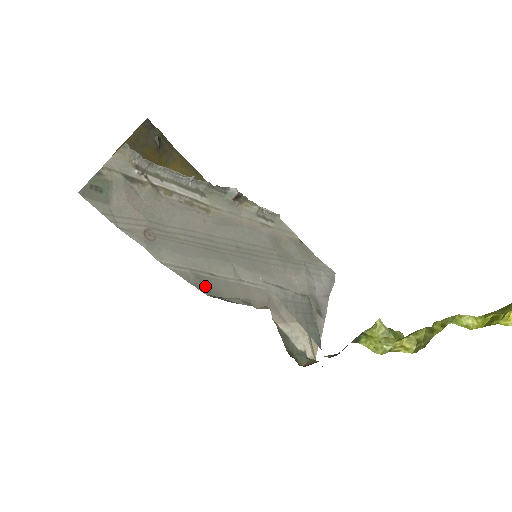
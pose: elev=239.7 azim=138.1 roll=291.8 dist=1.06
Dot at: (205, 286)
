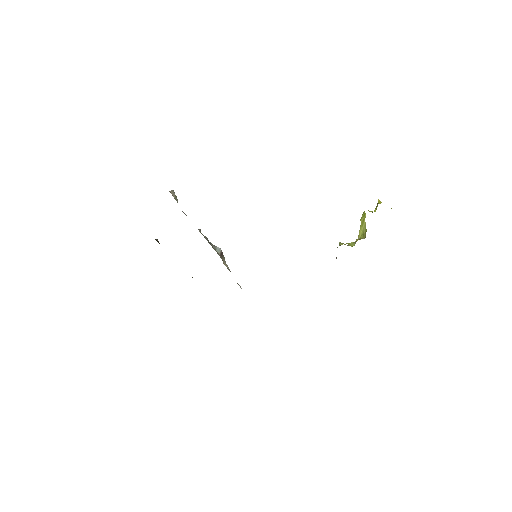
Dot at: occluded
